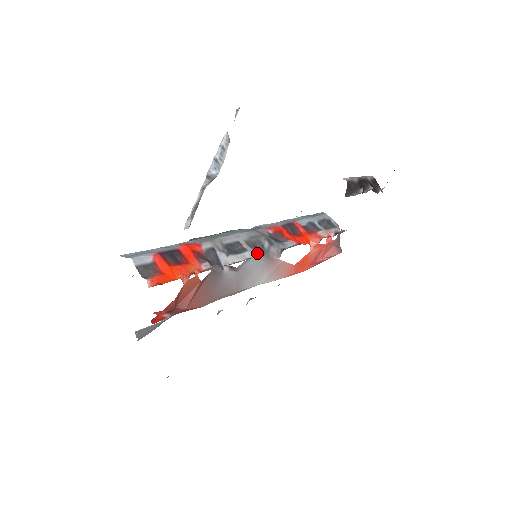
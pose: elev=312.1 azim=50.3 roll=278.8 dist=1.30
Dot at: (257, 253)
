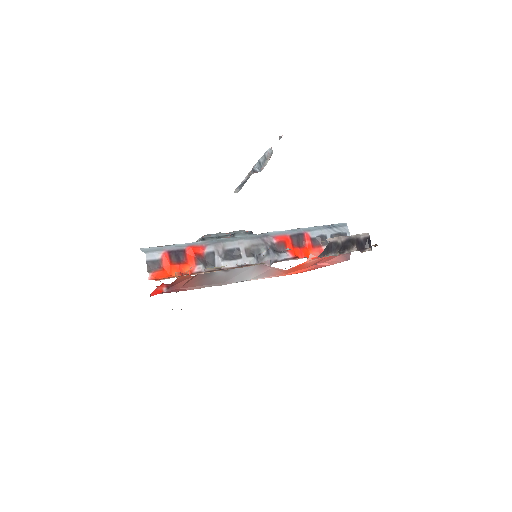
Dot at: (249, 262)
